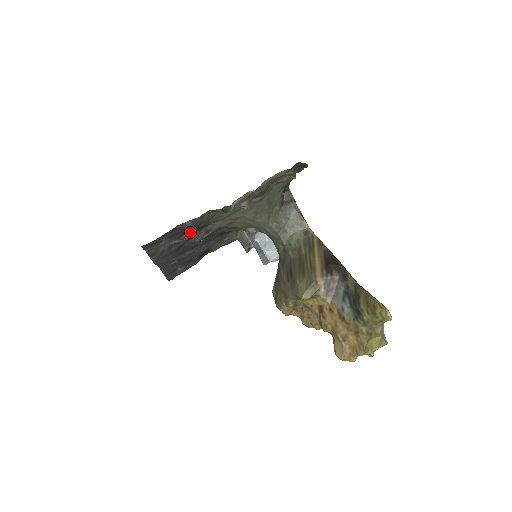
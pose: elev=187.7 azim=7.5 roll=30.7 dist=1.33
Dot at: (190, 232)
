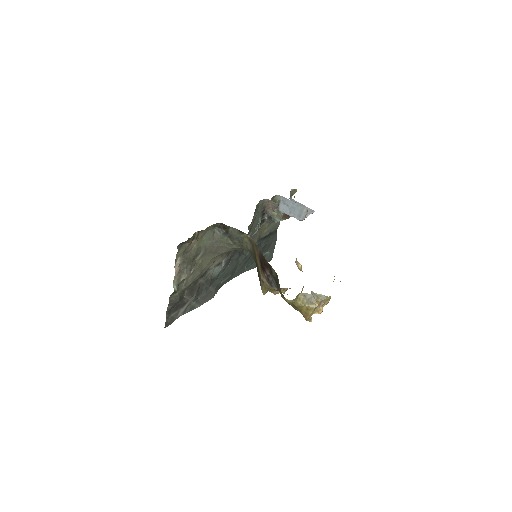
Dot at: (186, 297)
